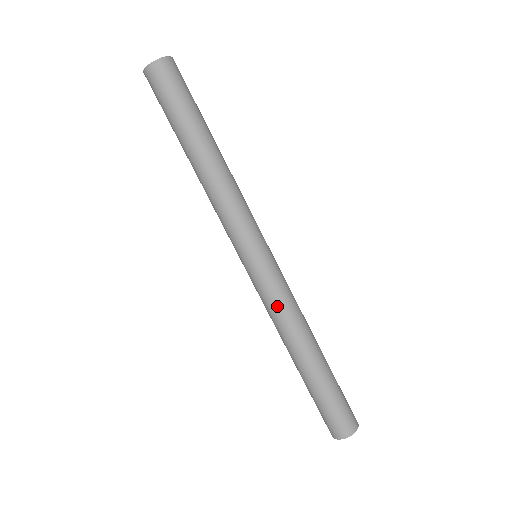
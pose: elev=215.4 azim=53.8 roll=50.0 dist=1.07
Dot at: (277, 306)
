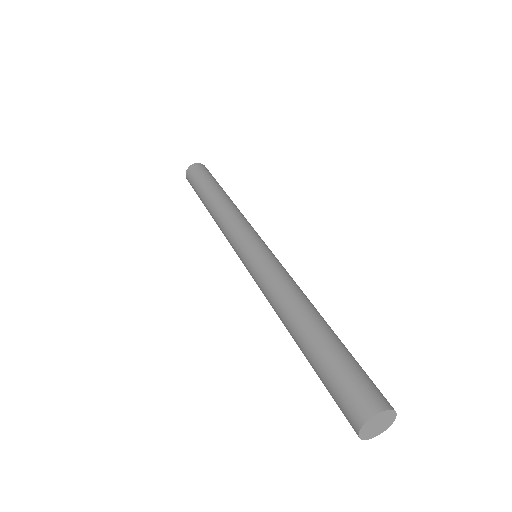
Dot at: (263, 288)
